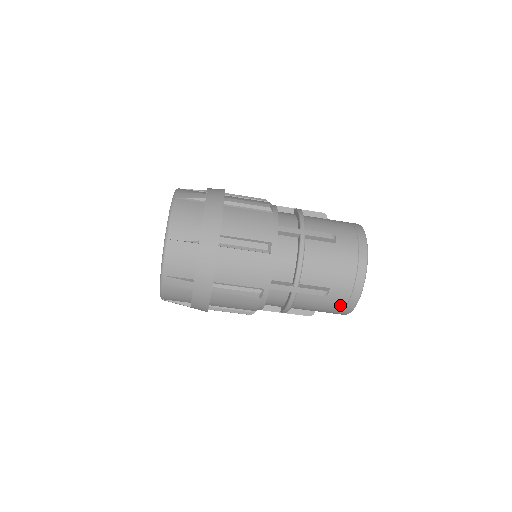
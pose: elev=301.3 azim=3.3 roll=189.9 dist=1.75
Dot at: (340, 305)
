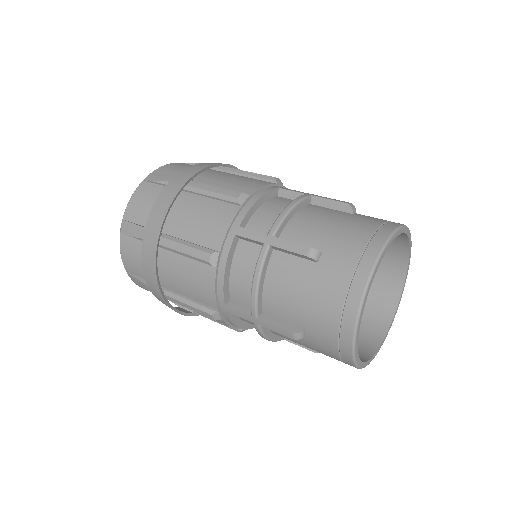
Dot at: (332, 355)
